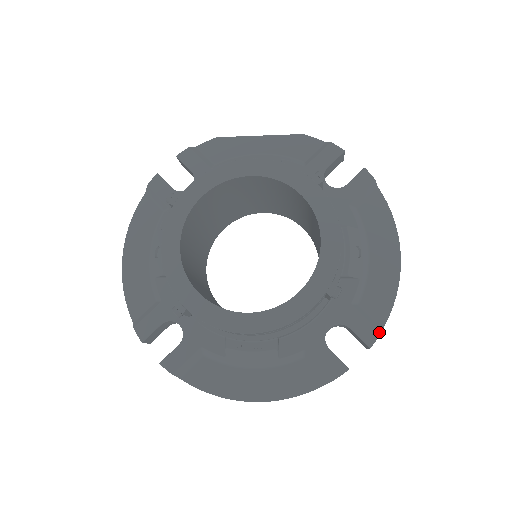
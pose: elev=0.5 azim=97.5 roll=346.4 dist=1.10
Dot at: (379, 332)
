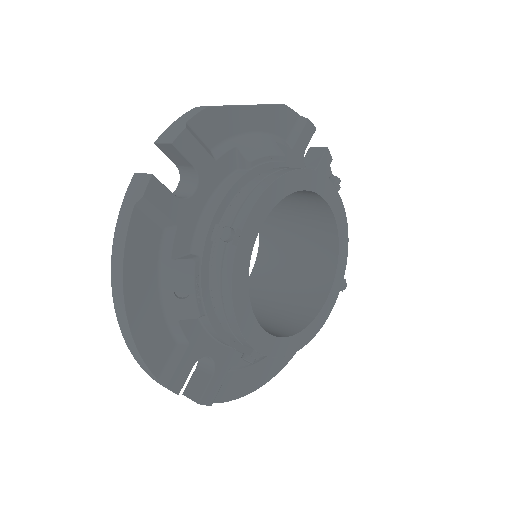
Dot at: occluded
